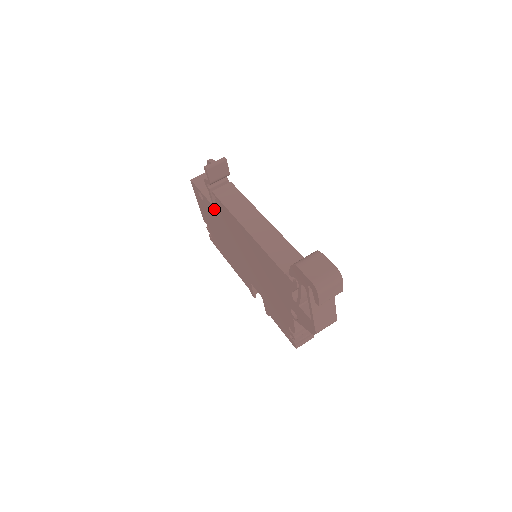
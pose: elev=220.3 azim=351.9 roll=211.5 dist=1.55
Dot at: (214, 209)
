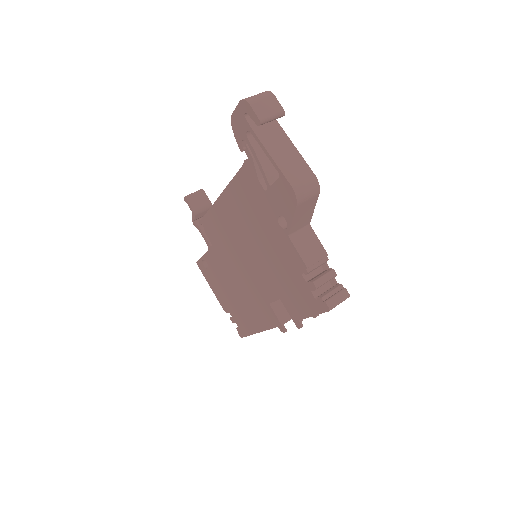
Dot at: (211, 251)
